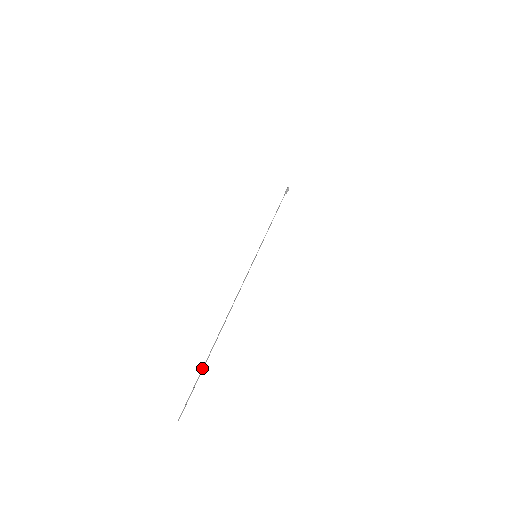
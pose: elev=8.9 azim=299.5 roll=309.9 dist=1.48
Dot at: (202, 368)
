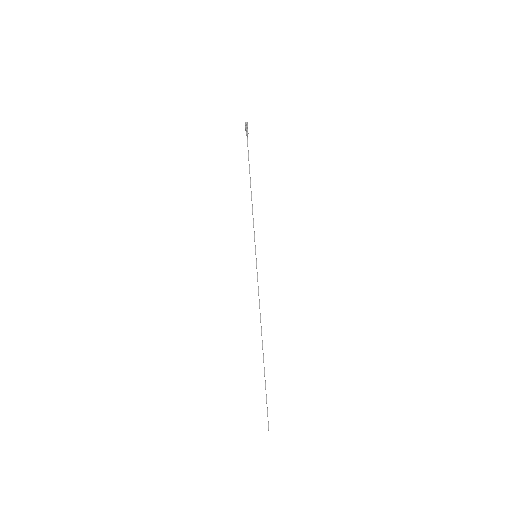
Dot at: occluded
